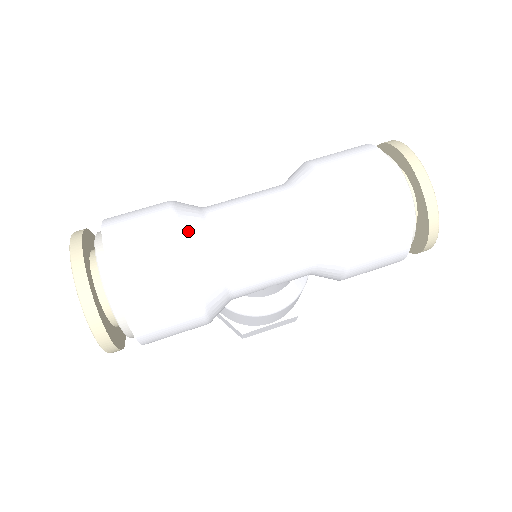
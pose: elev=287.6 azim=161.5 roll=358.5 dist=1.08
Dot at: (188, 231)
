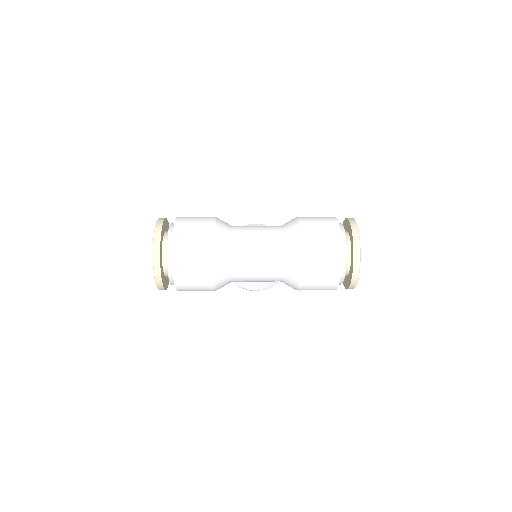
Dot at: (218, 245)
